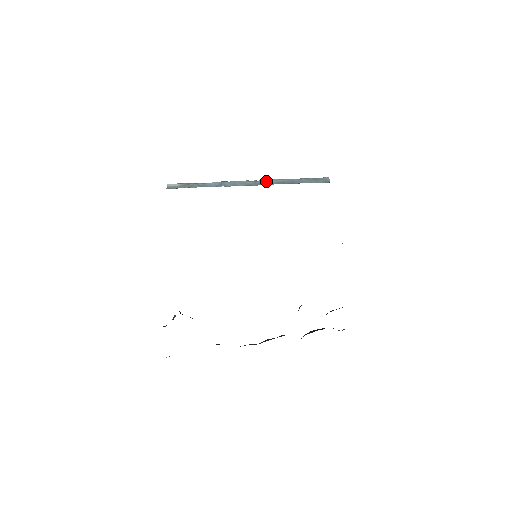
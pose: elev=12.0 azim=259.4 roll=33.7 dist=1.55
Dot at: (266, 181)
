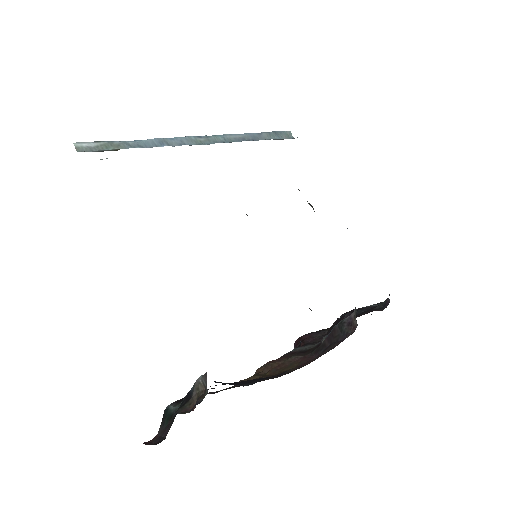
Dot at: (221, 137)
